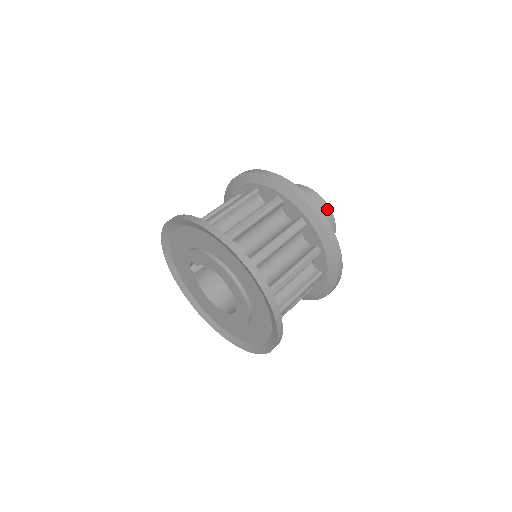
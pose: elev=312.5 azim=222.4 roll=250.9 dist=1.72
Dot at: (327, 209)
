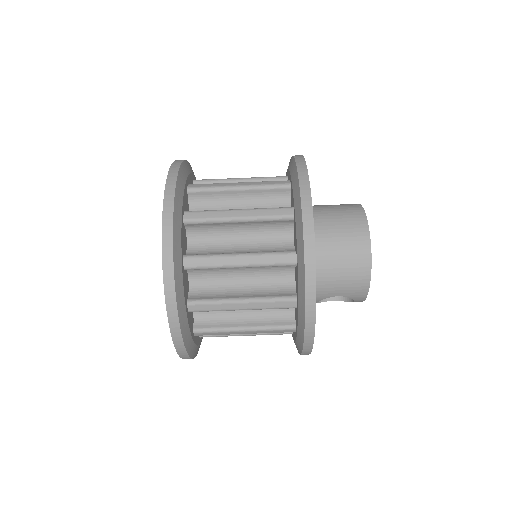
Dot at: (366, 263)
